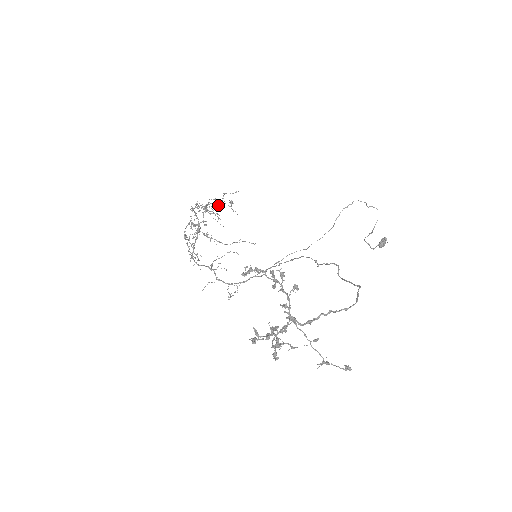
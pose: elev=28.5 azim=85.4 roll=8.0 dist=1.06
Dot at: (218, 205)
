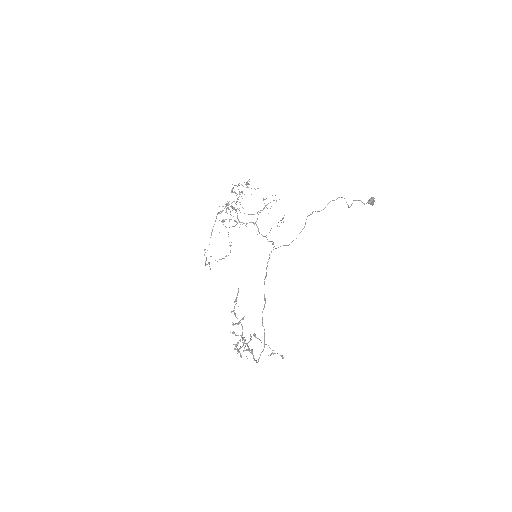
Dot at: (230, 212)
